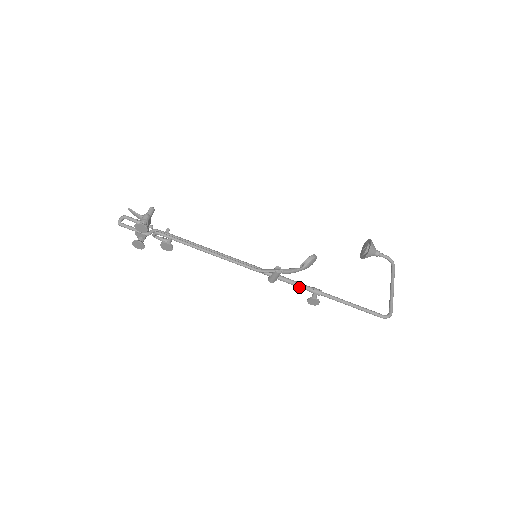
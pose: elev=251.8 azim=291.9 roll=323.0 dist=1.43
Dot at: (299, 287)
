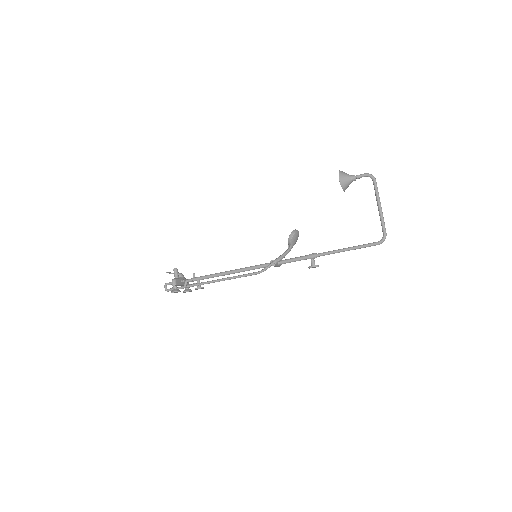
Dot at: occluded
